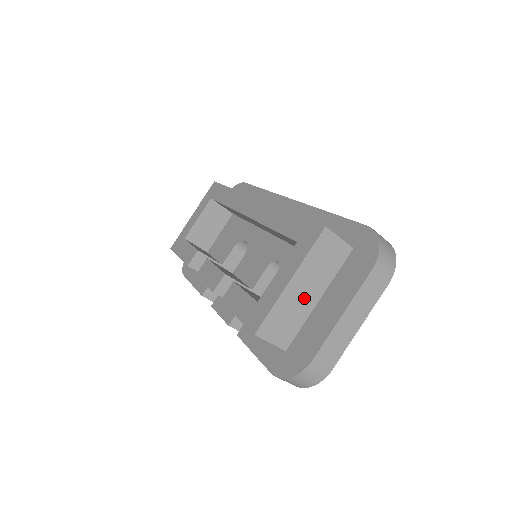
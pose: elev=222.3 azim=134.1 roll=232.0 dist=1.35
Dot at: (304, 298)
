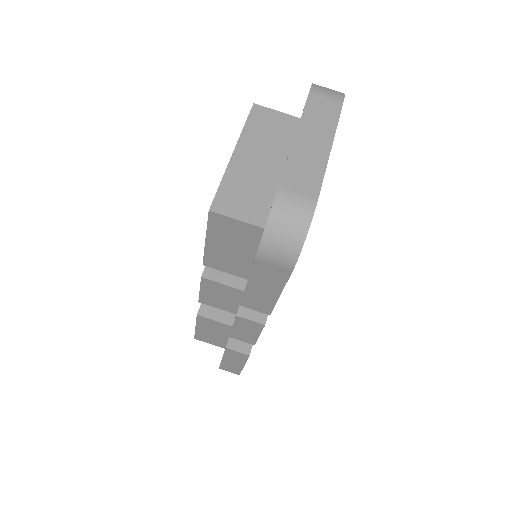
Dot at: (261, 168)
